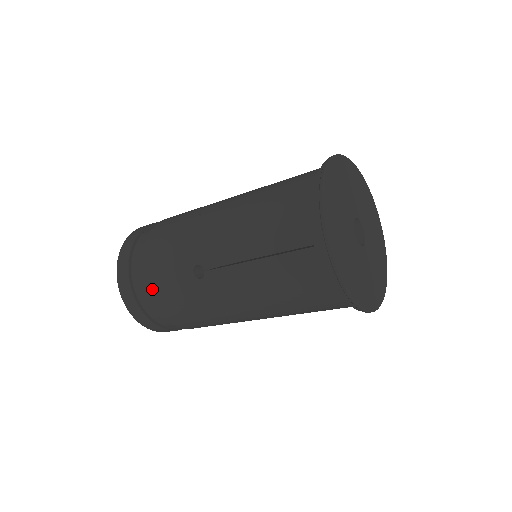
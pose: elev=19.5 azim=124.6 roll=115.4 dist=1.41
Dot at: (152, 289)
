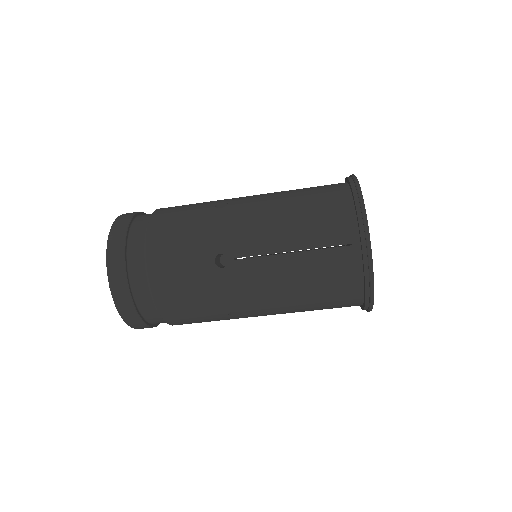
Dot at: (156, 276)
